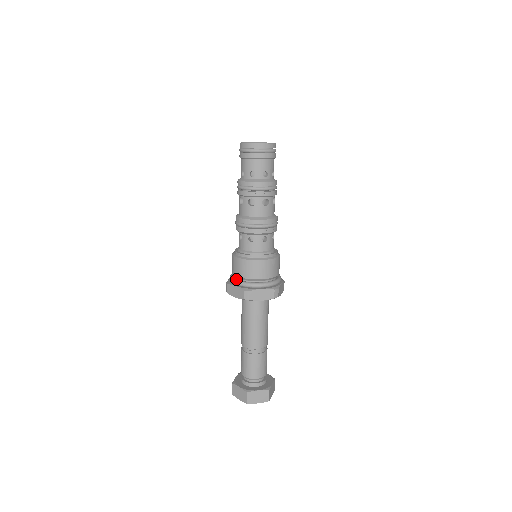
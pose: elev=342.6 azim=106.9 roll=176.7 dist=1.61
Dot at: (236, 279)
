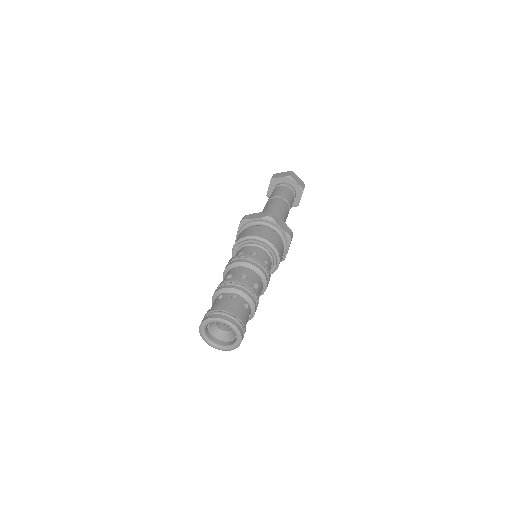
Dot at: occluded
